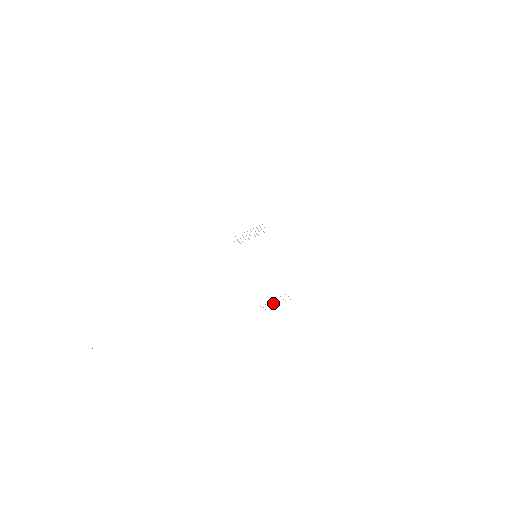
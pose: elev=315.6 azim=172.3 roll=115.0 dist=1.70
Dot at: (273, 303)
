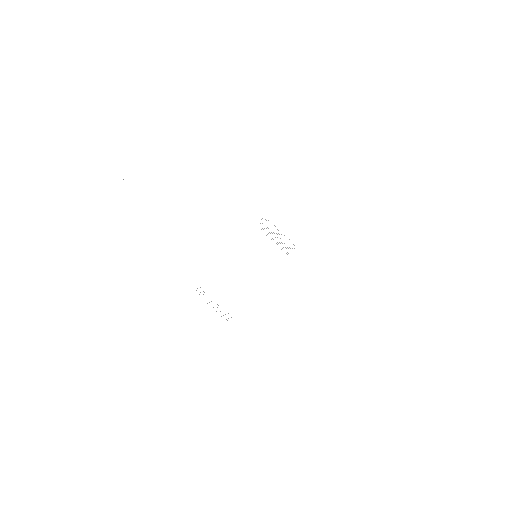
Dot at: occluded
